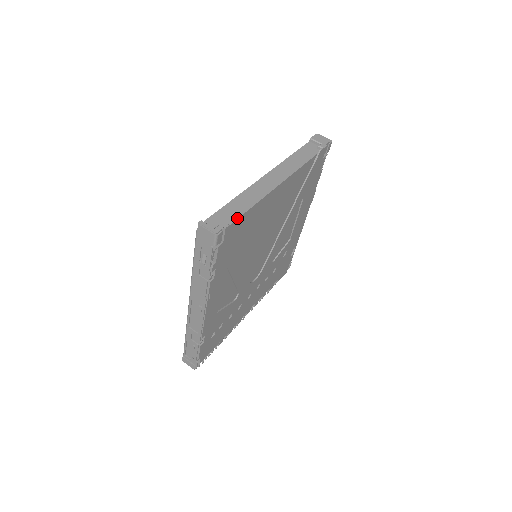
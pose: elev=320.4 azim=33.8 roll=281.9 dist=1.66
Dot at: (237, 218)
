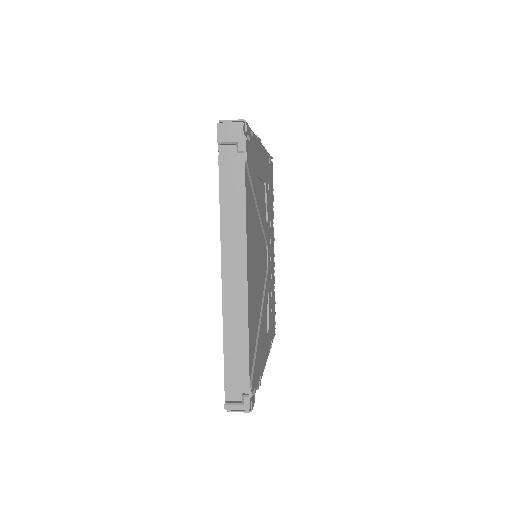
Dot at: (248, 367)
